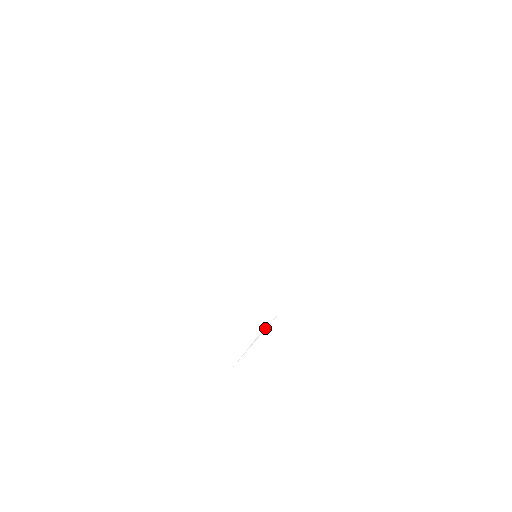
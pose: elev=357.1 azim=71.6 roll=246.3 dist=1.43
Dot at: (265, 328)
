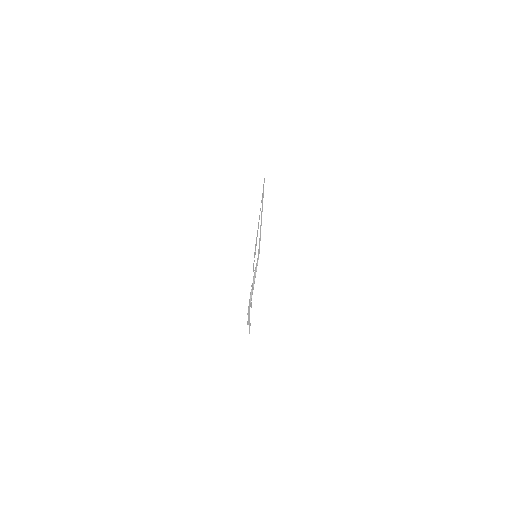
Dot at: occluded
